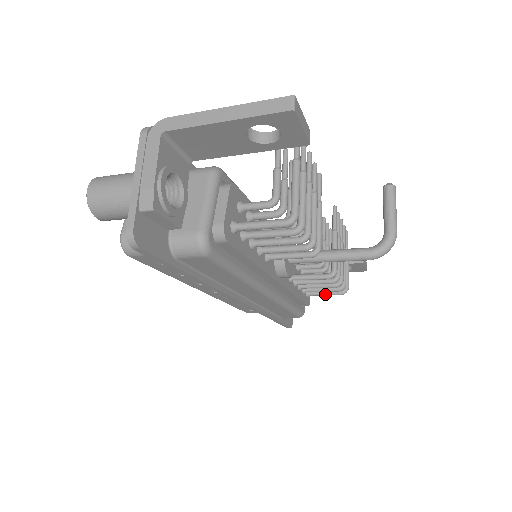
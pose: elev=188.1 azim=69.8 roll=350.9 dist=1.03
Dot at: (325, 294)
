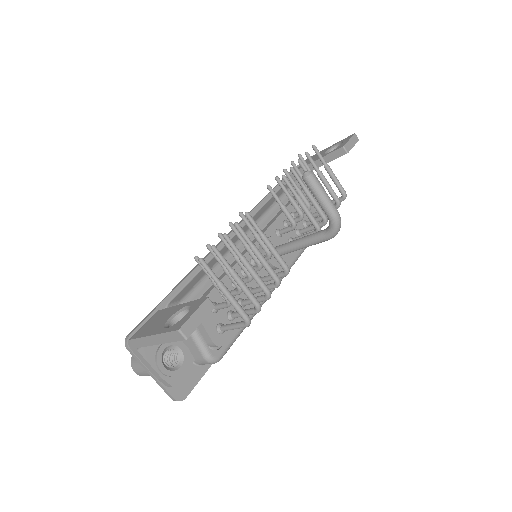
Dot at: occluded
